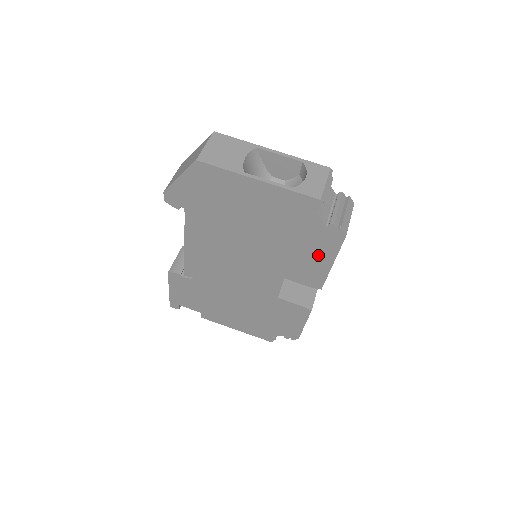
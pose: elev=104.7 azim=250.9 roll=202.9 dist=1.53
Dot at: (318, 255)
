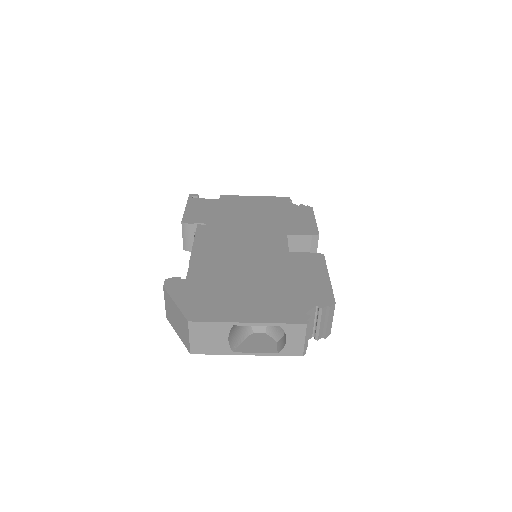
Dot at: occluded
